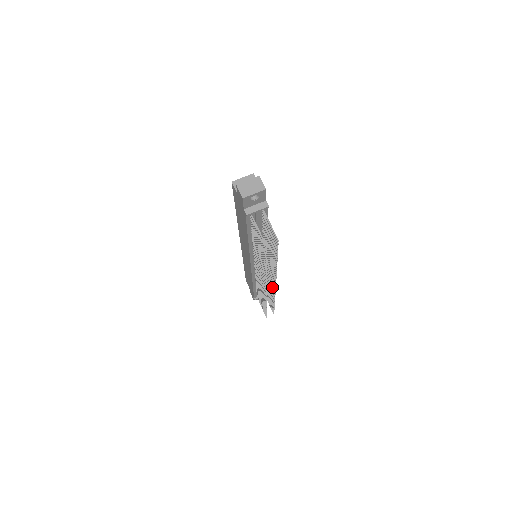
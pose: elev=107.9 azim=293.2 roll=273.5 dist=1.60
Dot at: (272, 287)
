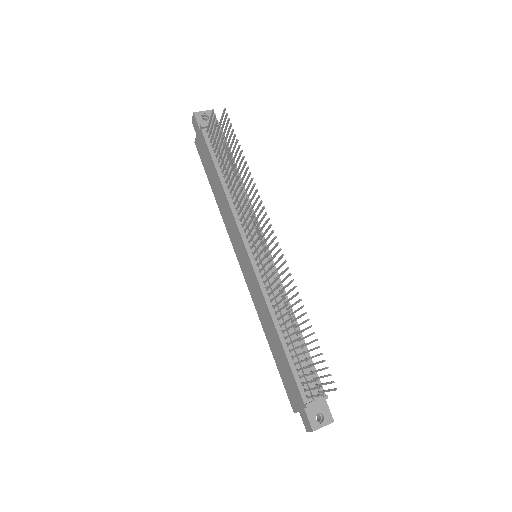
Dot at: occluded
